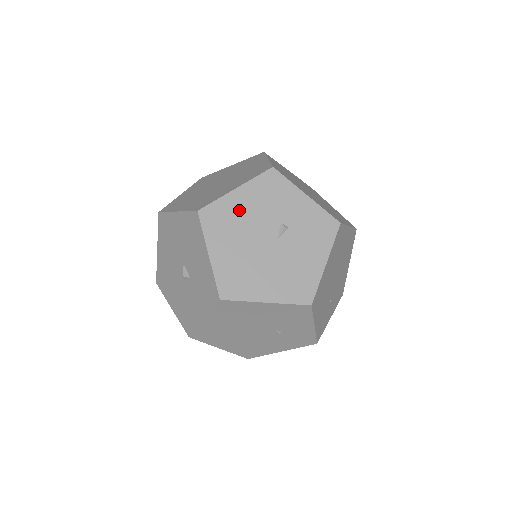
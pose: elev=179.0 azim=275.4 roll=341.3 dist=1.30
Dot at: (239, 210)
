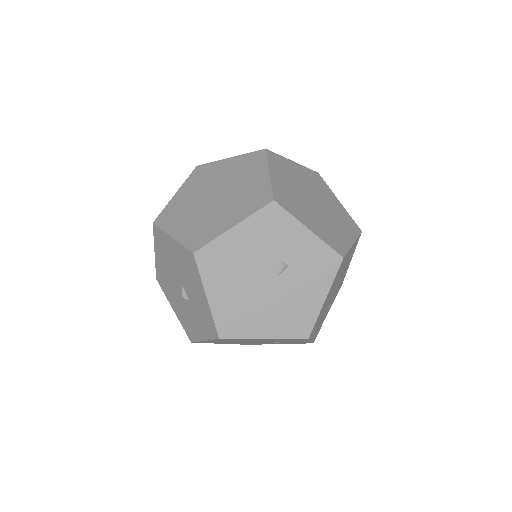
Dot at: (237, 250)
